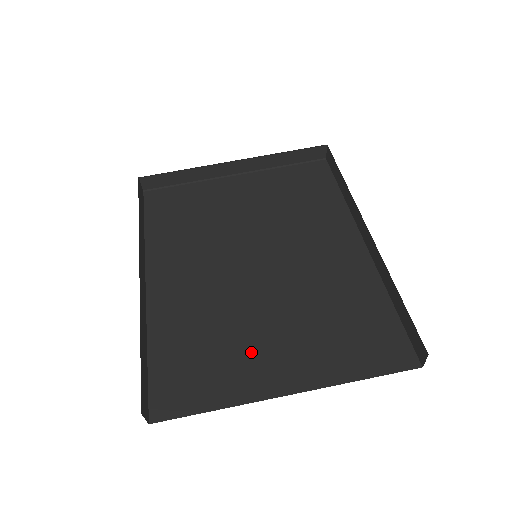
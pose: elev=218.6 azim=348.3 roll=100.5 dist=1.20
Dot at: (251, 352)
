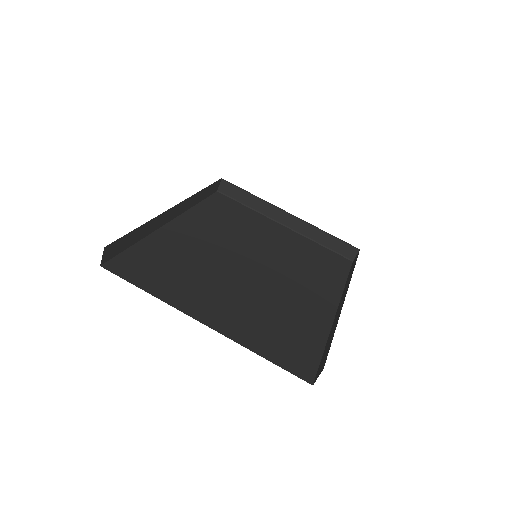
Dot at: (202, 290)
